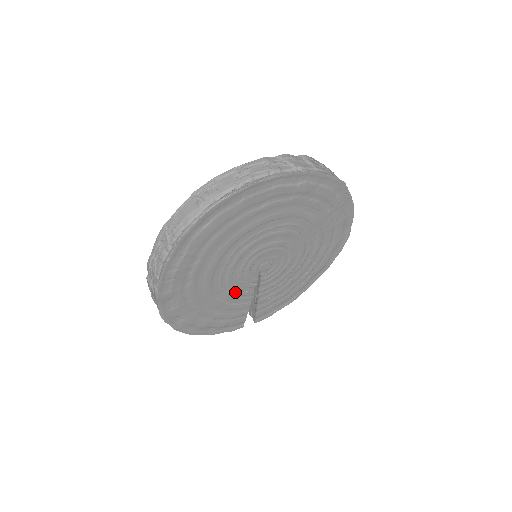
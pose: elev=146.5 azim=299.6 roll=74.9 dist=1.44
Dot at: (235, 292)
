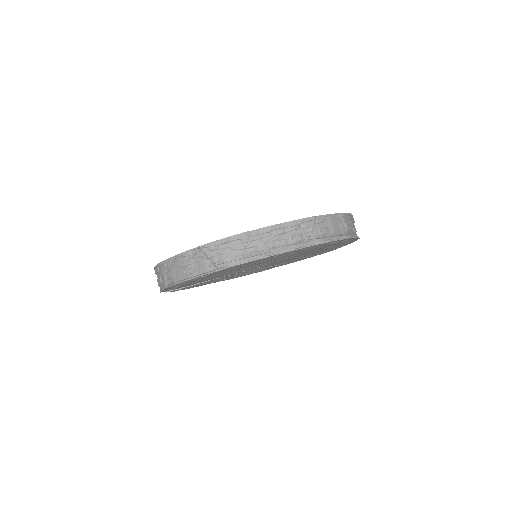
Dot at: occluded
